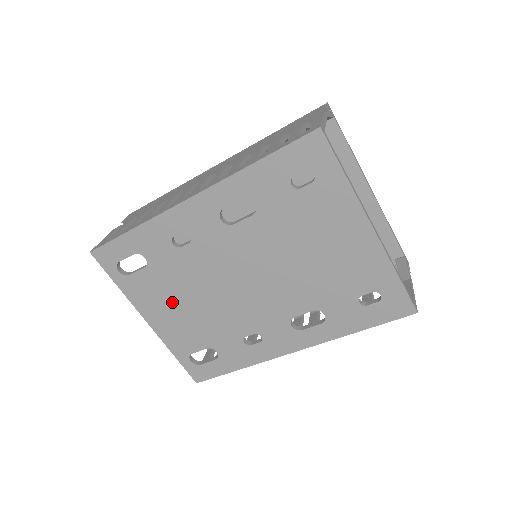
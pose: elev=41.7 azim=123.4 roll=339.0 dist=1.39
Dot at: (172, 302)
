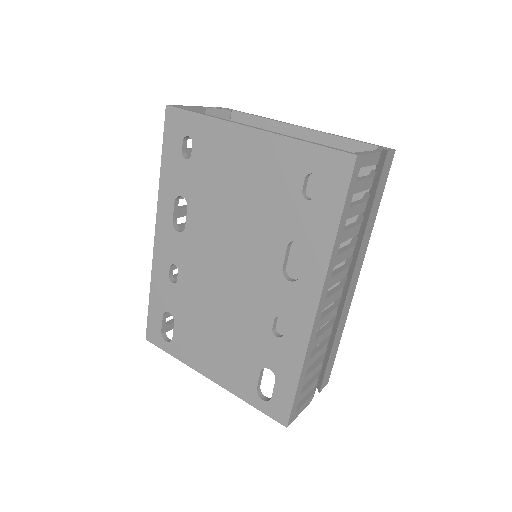
Dot at: (207, 340)
